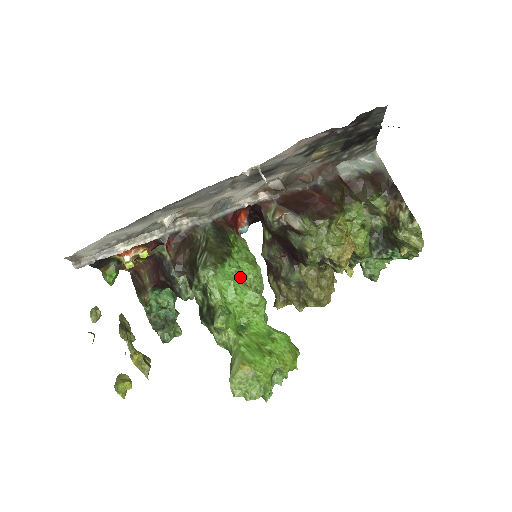
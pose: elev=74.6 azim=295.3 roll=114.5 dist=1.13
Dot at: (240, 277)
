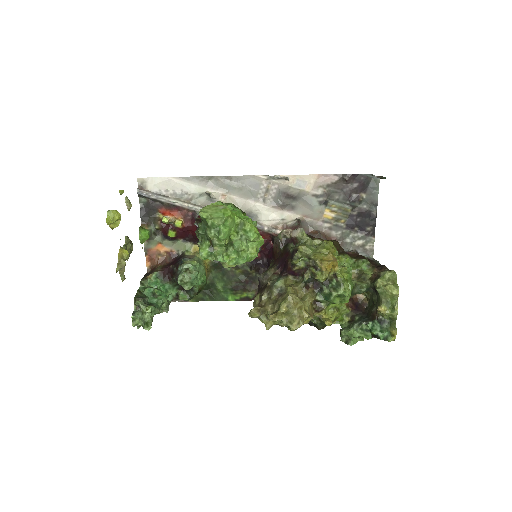
Dot at: occluded
